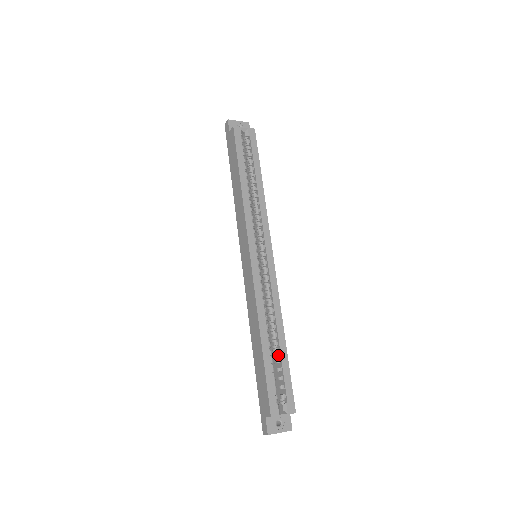
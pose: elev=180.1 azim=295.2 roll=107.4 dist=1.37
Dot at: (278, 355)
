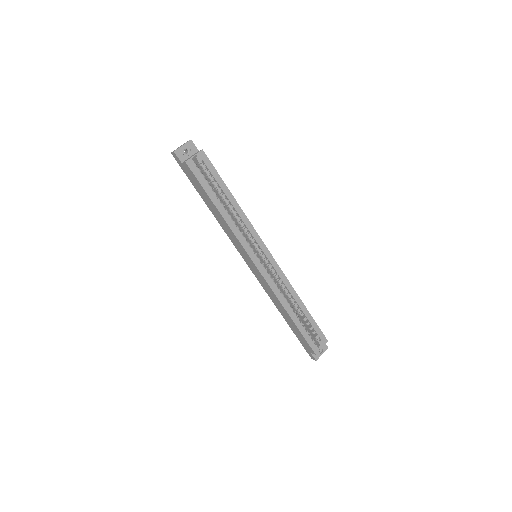
Dot at: (303, 315)
